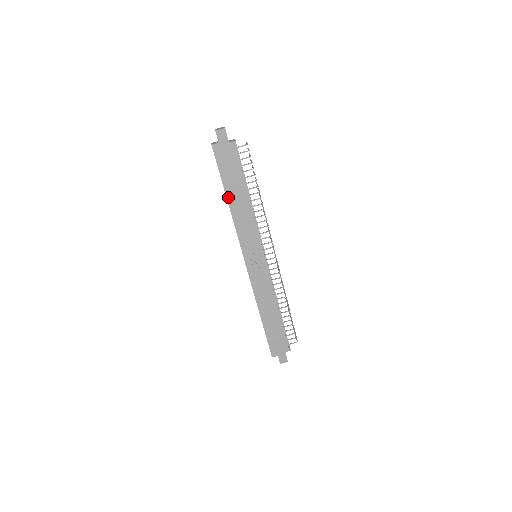
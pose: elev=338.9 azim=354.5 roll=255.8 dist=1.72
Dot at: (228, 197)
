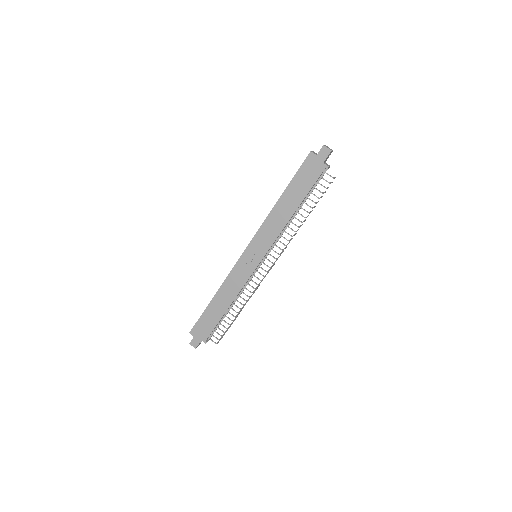
Dot at: (282, 196)
